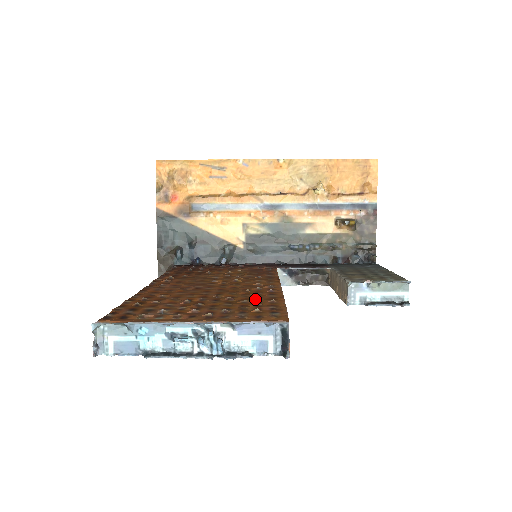
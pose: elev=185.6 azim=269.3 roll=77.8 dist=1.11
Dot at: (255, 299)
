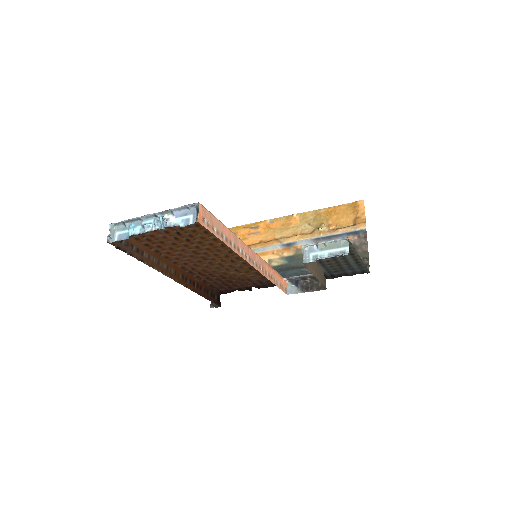
Dot at: occluded
